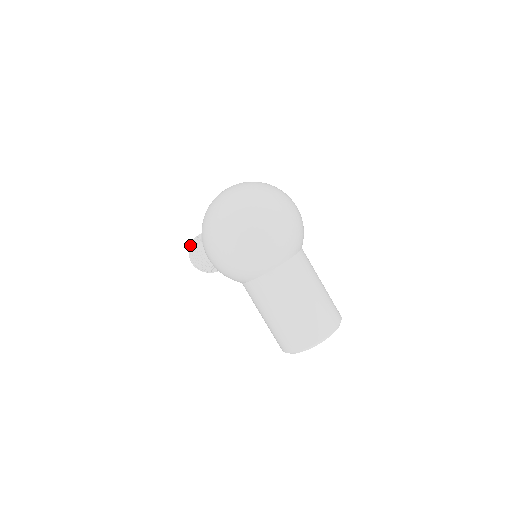
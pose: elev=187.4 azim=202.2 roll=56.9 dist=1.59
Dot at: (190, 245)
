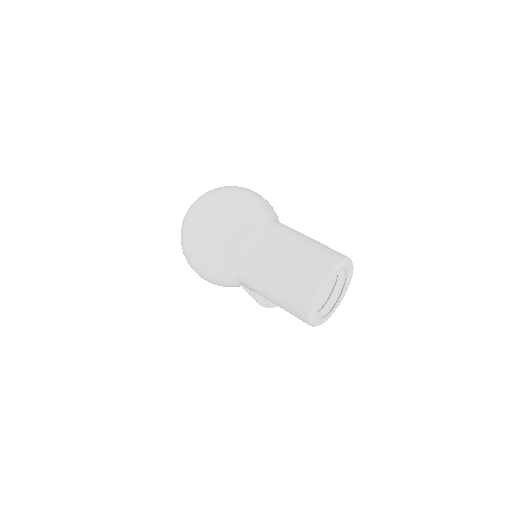
Dot at: occluded
